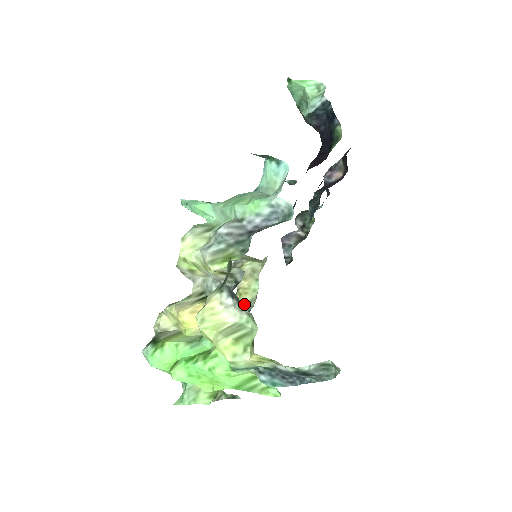
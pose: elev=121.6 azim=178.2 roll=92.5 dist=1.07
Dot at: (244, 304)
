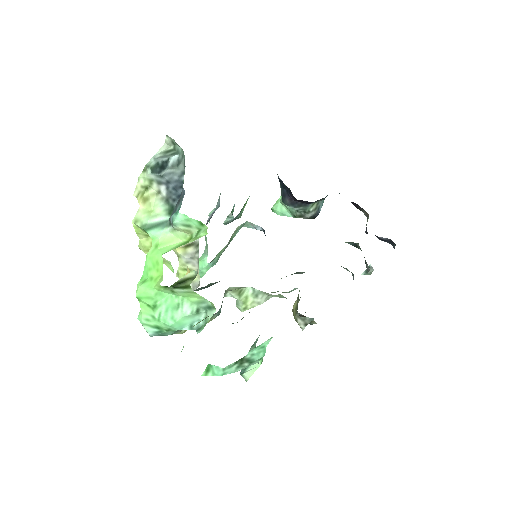
Dot at: (295, 310)
